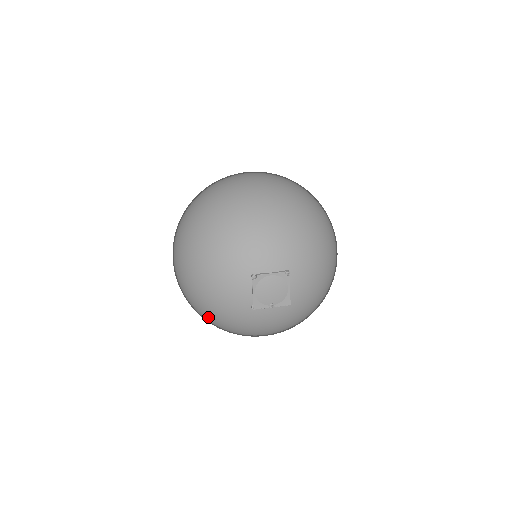
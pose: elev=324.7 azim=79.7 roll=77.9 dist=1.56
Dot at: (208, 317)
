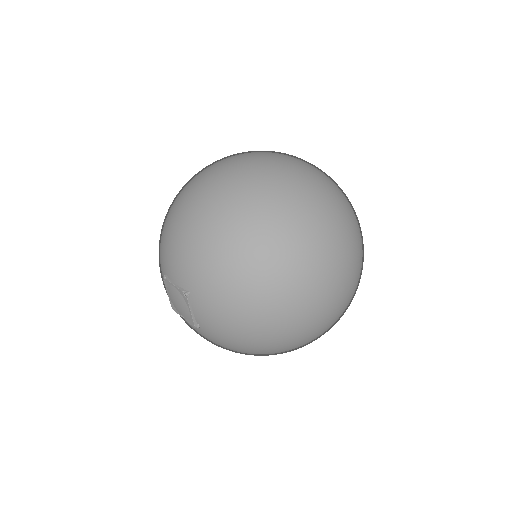
Dot at: occluded
